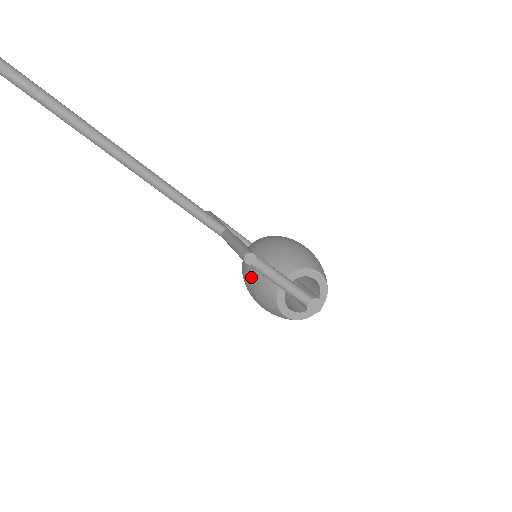
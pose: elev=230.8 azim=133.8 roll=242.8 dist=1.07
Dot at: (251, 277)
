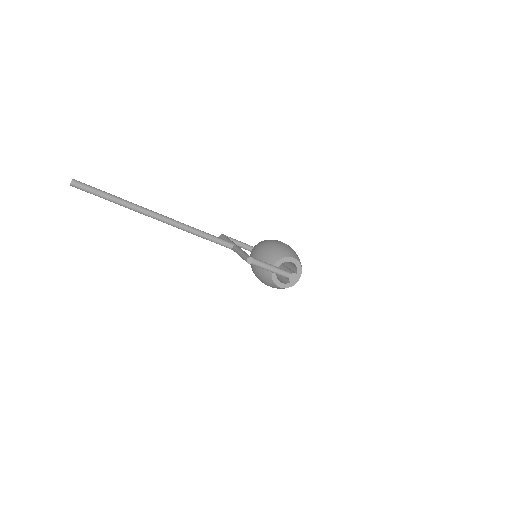
Dot at: (256, 269)
